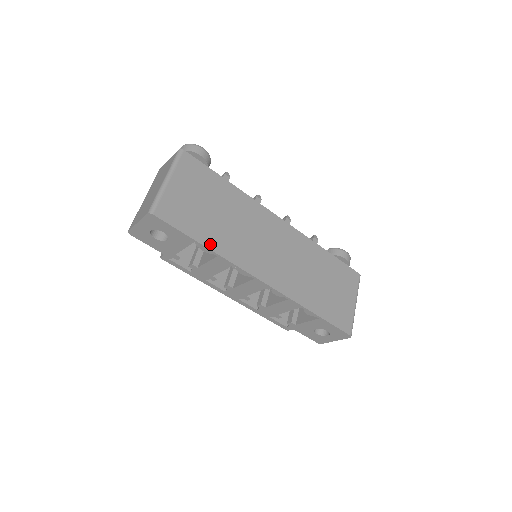
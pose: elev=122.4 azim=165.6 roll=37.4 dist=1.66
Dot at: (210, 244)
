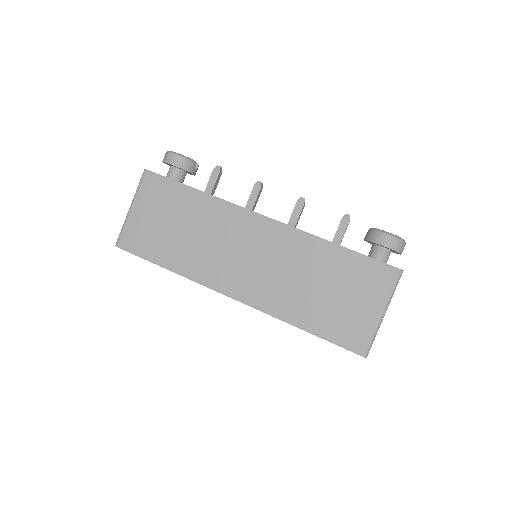
Dot at: (171, 265)
